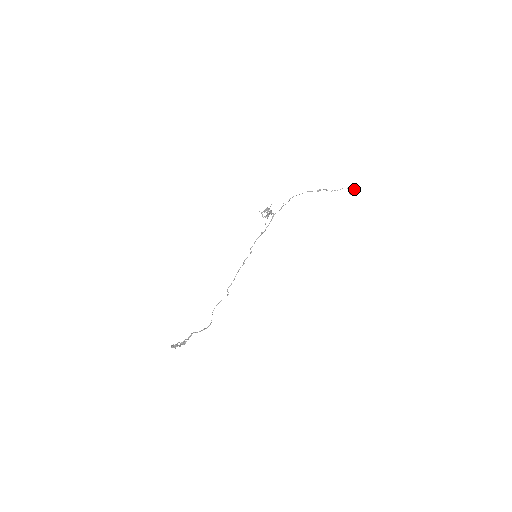
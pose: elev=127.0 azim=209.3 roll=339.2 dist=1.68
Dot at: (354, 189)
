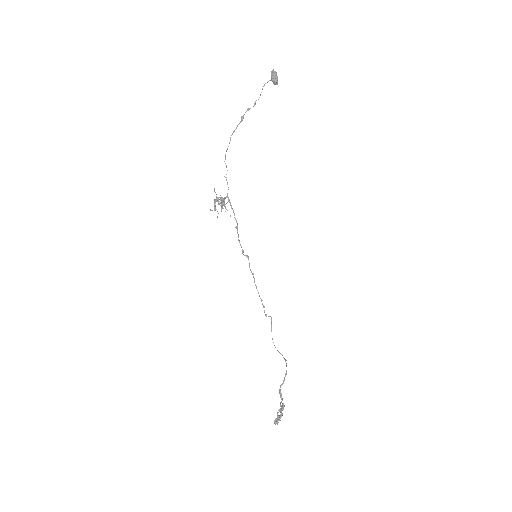
Dot at: (274, 75)
